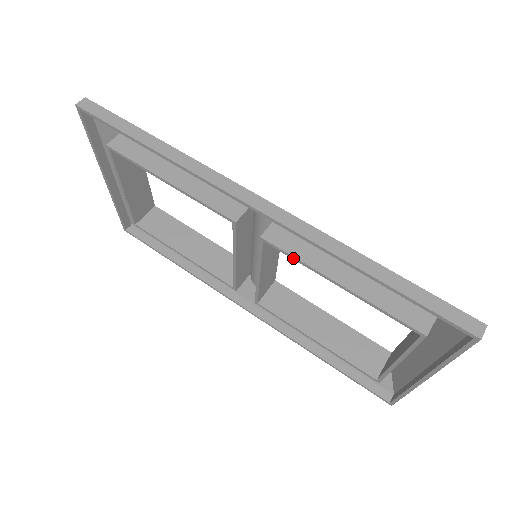
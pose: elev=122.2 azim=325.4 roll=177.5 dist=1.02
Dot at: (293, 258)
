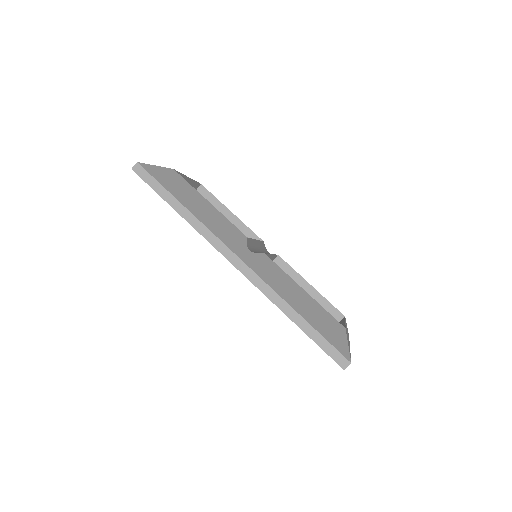
Dot at: occluded
